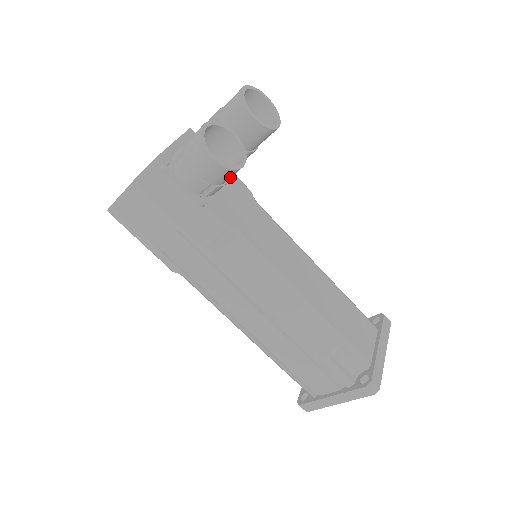
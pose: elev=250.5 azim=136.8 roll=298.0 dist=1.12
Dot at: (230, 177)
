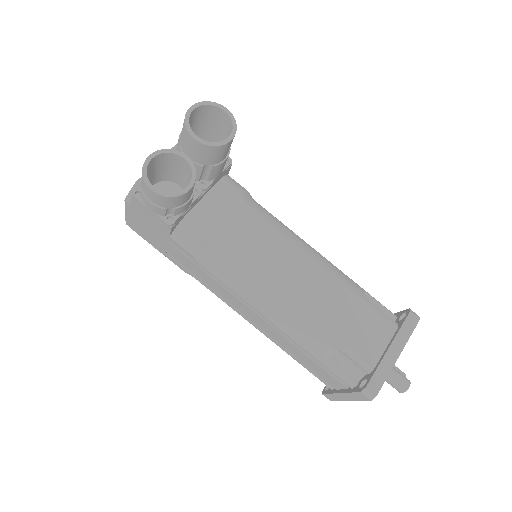
Dot at: (184, 199)
